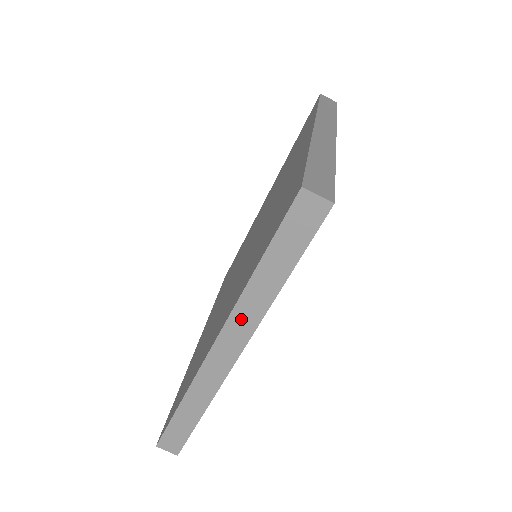
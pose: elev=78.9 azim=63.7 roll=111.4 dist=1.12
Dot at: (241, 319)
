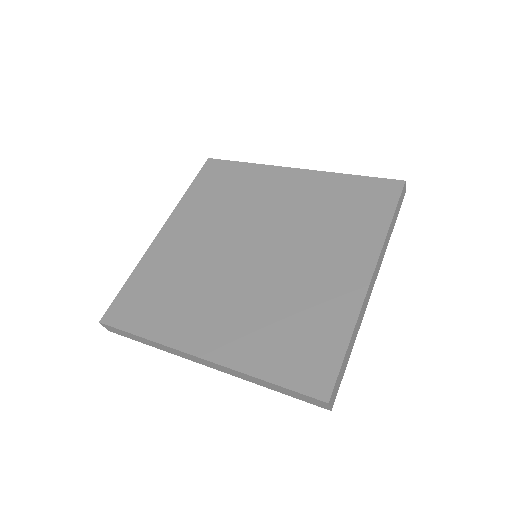
Dot at: (229, 371)
